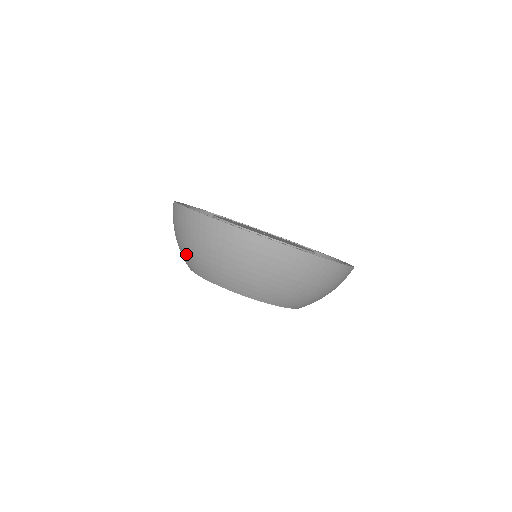
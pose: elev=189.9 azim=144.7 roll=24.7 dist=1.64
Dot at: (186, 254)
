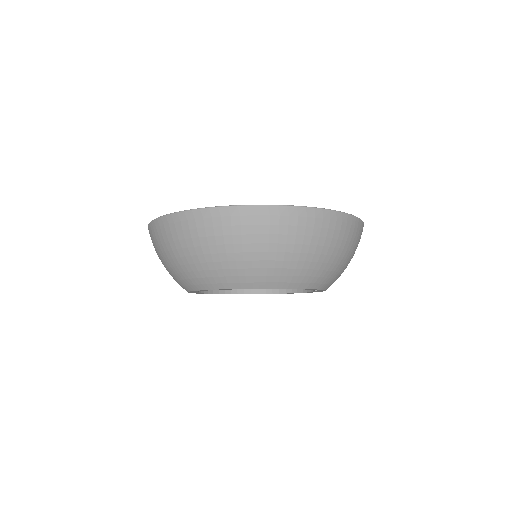
Dot at: occluded
